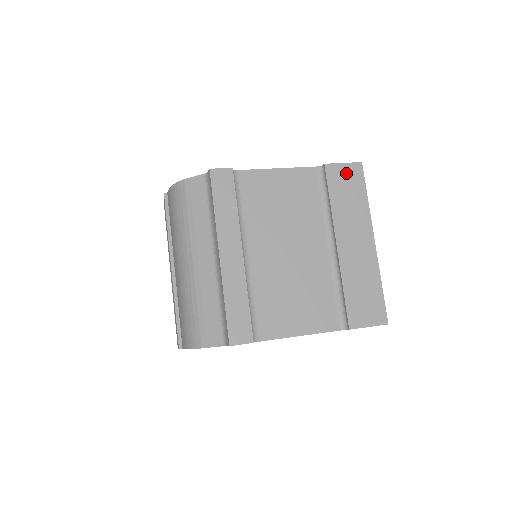
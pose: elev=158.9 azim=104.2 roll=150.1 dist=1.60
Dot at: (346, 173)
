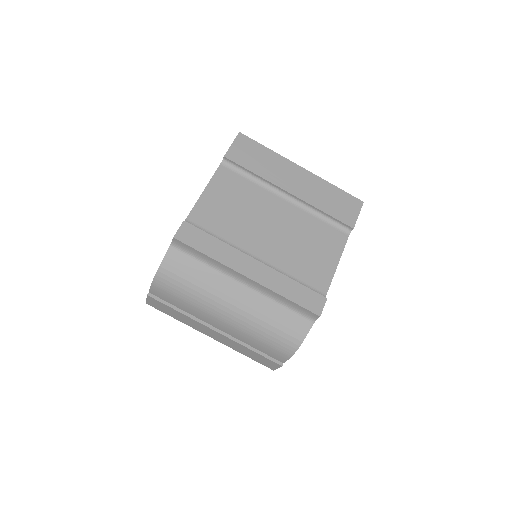
Dot at: (241, 148)
